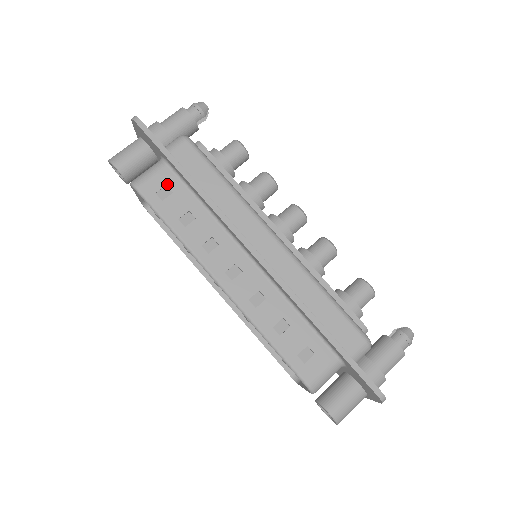
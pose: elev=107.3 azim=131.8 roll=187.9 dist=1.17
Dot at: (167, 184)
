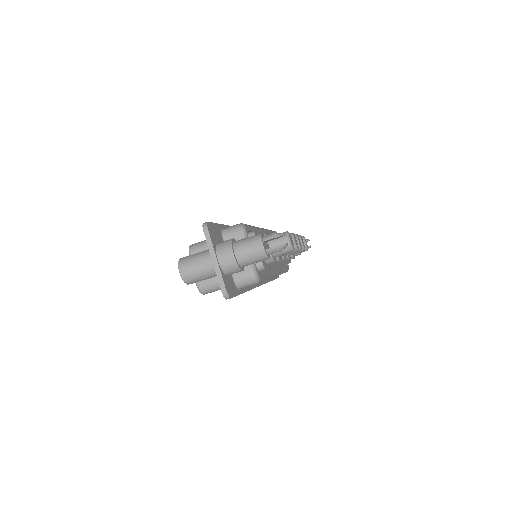
Dot at: occluded
